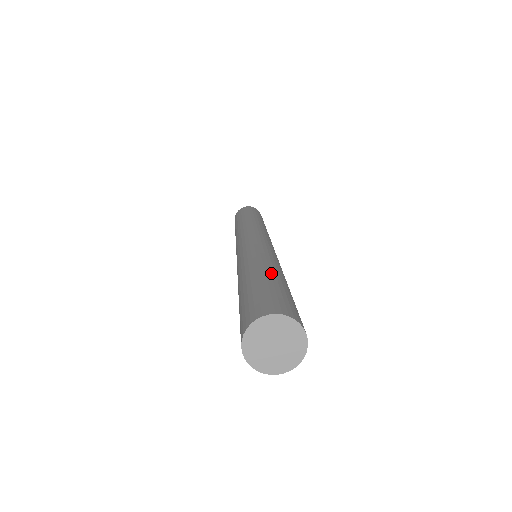
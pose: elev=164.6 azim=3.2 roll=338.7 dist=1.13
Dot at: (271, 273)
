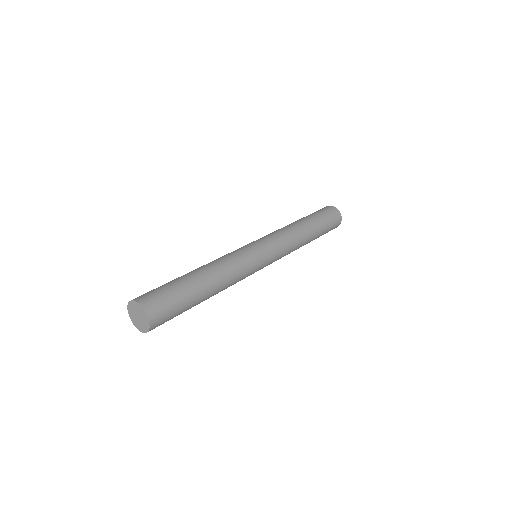
Dot at: (192, 275)
